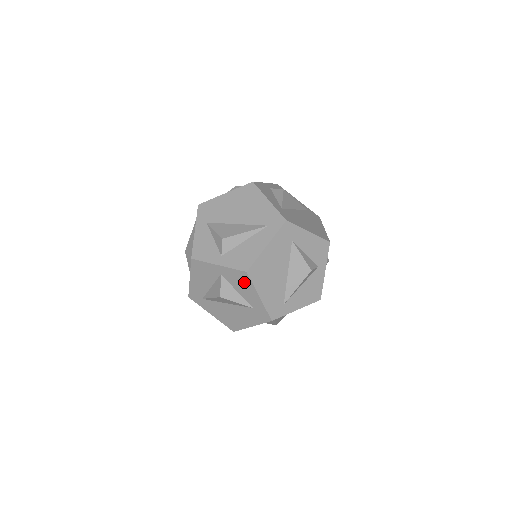
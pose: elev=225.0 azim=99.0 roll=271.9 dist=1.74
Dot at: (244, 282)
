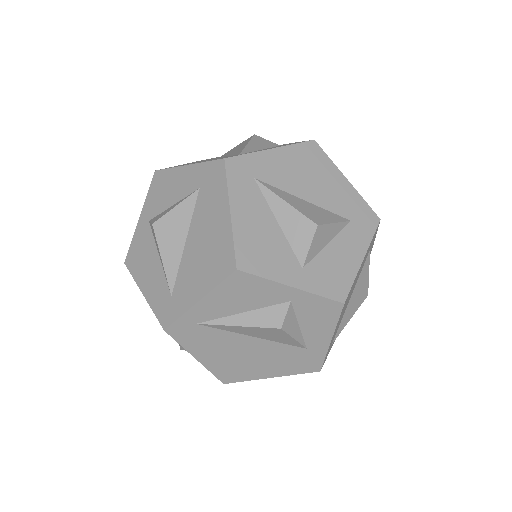
Dot at: (164, 183)
